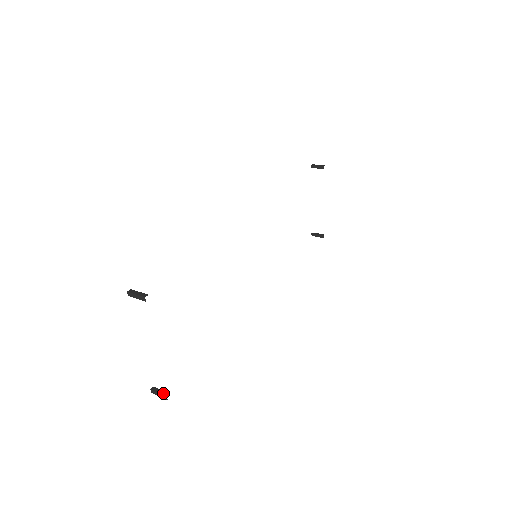
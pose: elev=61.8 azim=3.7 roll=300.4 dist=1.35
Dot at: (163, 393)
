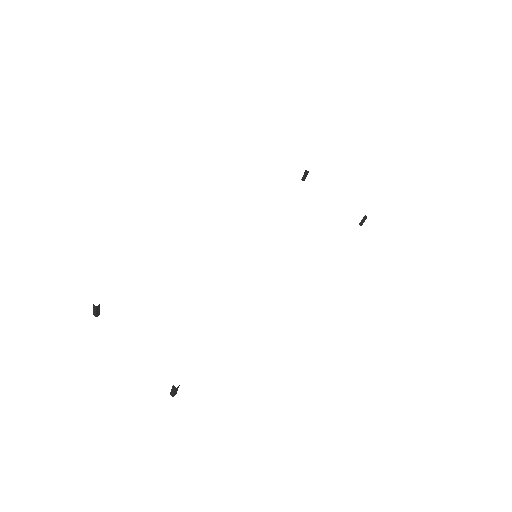
Dot at: (173, 386)
